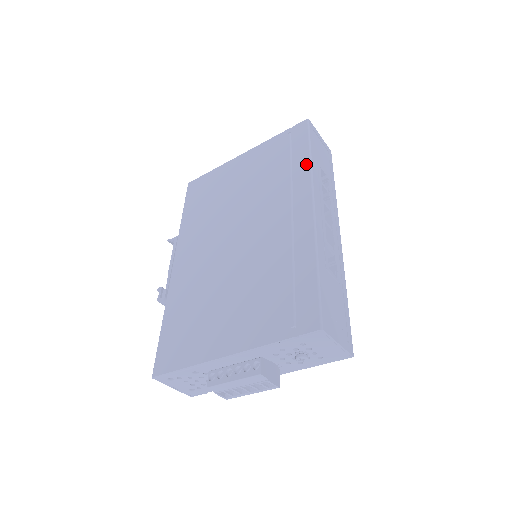
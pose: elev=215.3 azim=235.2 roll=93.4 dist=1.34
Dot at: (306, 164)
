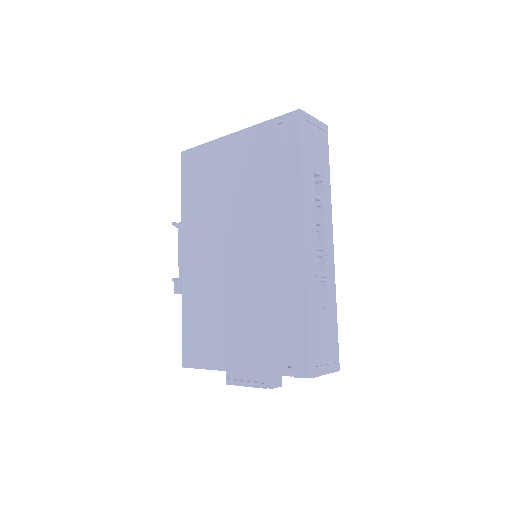
Dot at: (298, 182)
